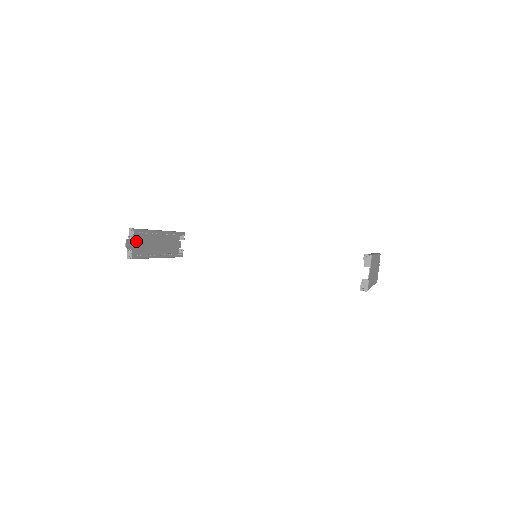
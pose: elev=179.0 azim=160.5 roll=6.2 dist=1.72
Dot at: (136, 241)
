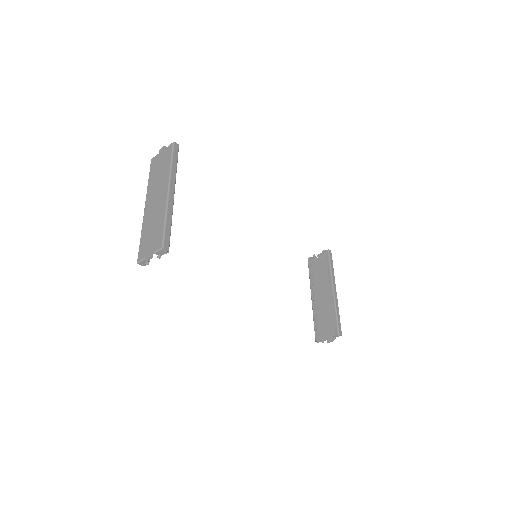
Dot at: (153, 238)
